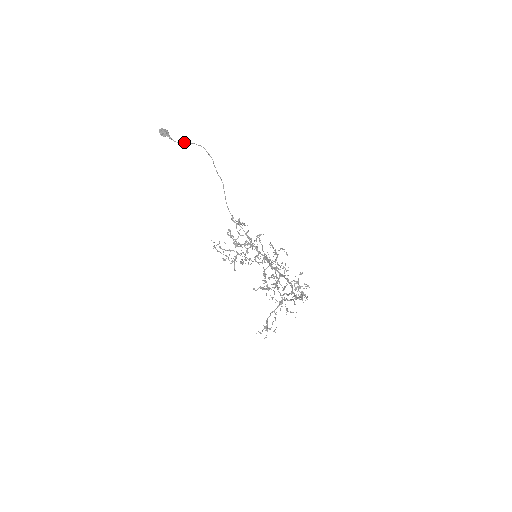
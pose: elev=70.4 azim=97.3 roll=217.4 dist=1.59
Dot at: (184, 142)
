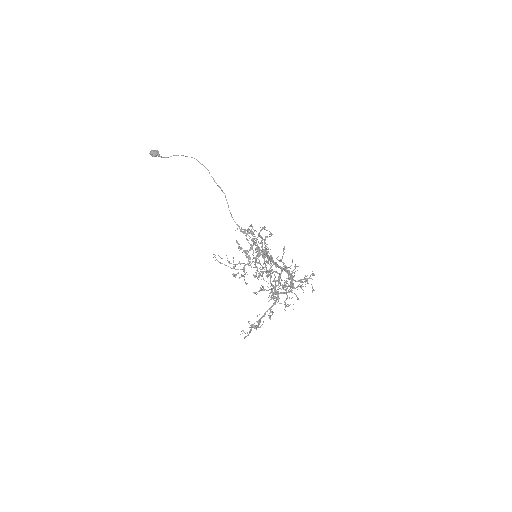
Dot at: occluded
